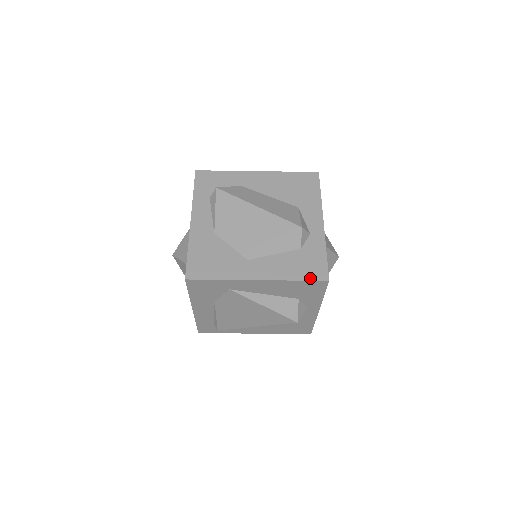
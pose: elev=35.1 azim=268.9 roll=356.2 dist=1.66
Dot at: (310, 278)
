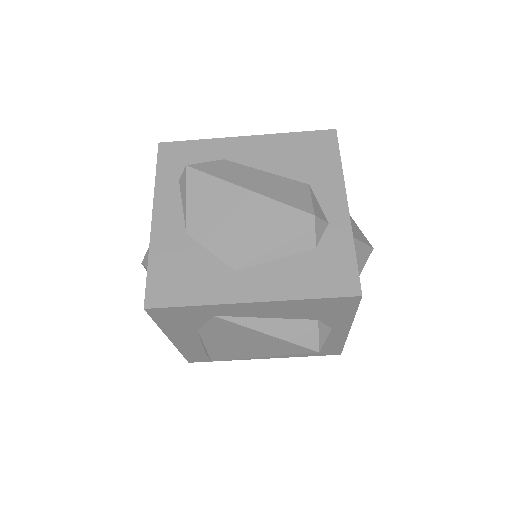
Dot at: (332, 293)
